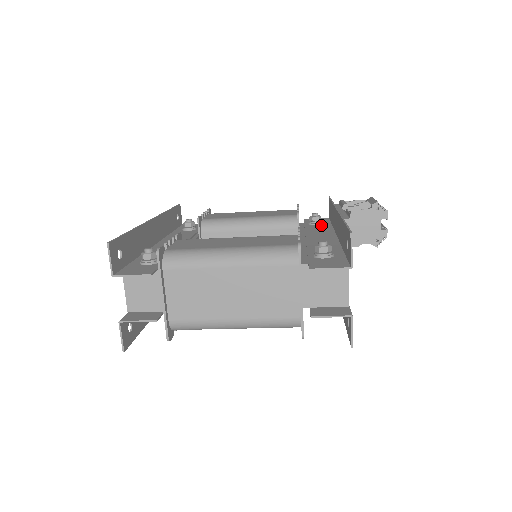
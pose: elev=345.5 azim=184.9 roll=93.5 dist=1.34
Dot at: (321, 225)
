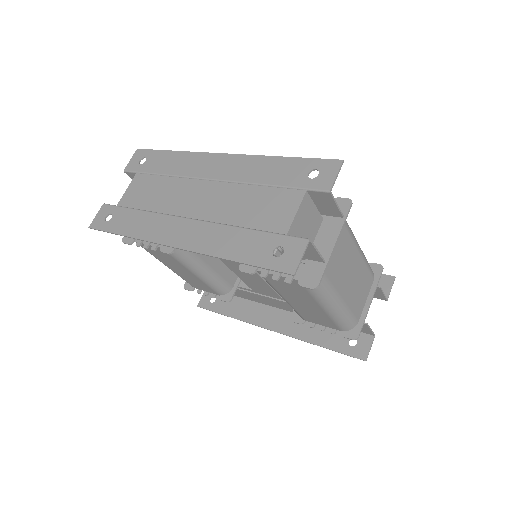
Dot at: occluded
